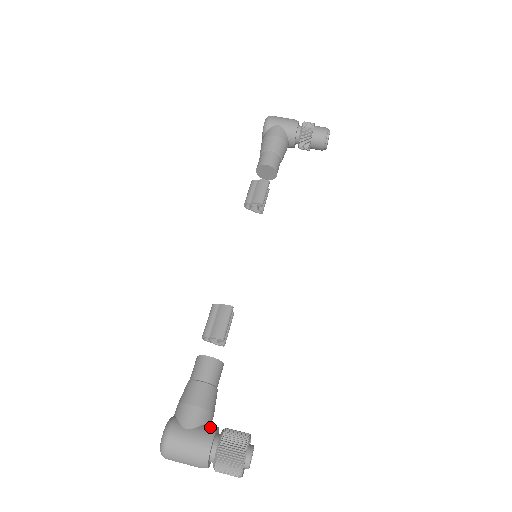
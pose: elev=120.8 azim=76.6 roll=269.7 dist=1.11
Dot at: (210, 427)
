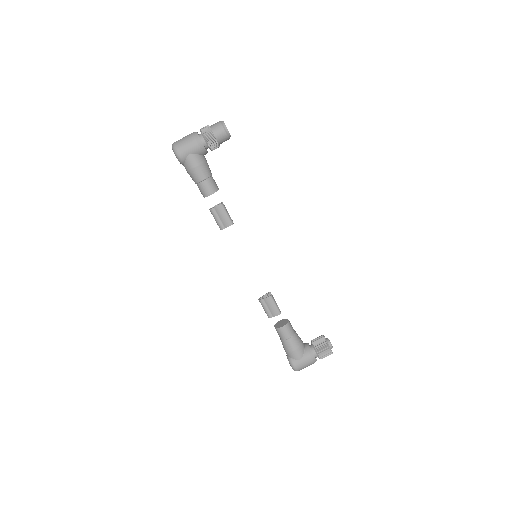
Dot at: (308, 350)
